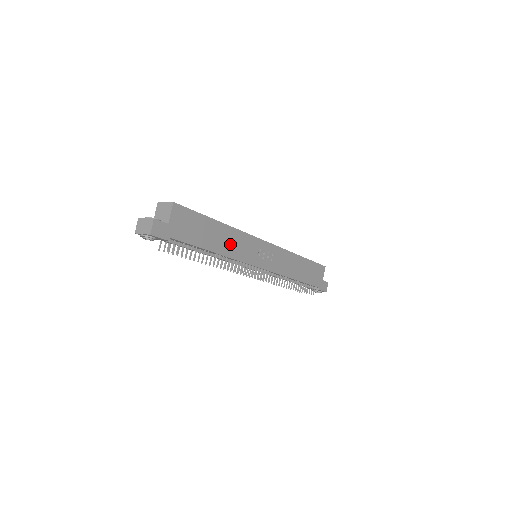
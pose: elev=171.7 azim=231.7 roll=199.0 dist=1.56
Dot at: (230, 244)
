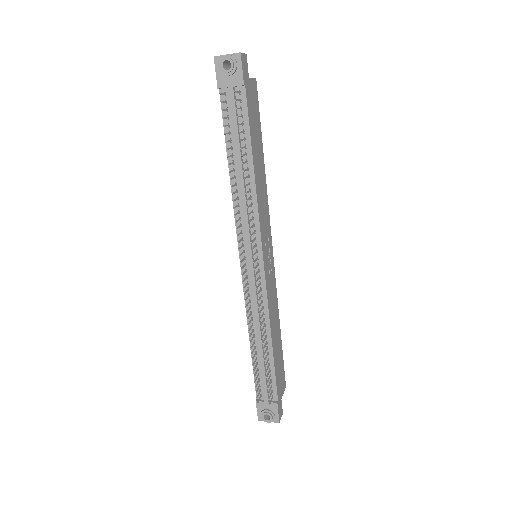
Dot at: (260, 188)
